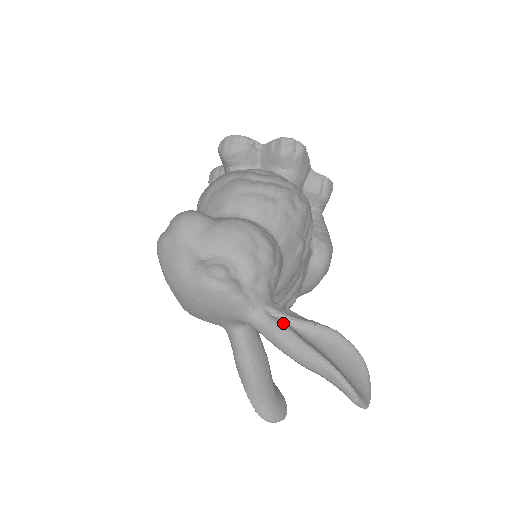
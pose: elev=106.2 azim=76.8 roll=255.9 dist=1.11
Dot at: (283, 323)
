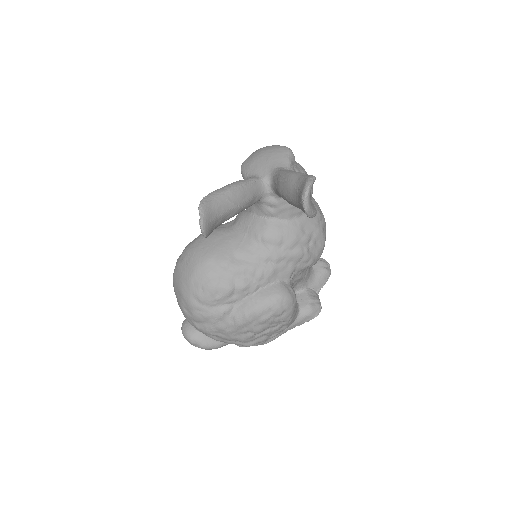
Dot at: occluded
